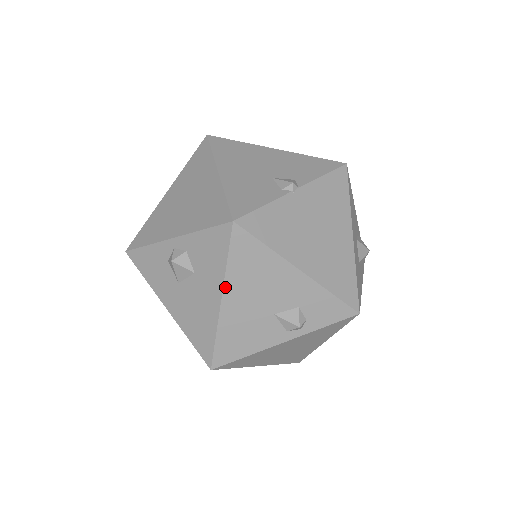
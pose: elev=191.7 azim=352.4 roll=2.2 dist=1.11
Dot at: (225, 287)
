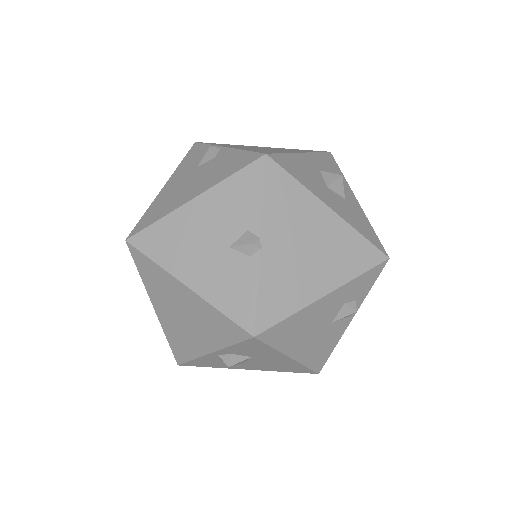
Dot at: (286, 353)
